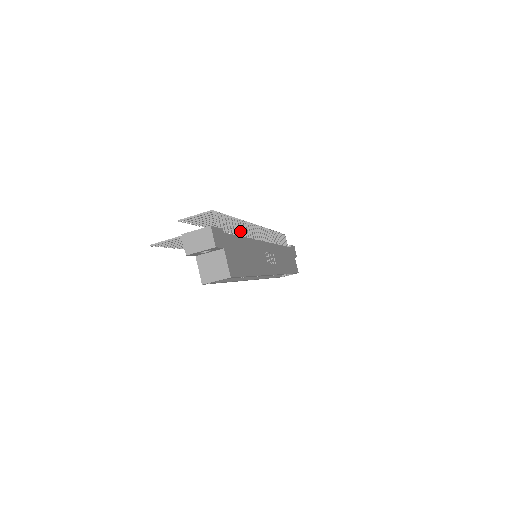
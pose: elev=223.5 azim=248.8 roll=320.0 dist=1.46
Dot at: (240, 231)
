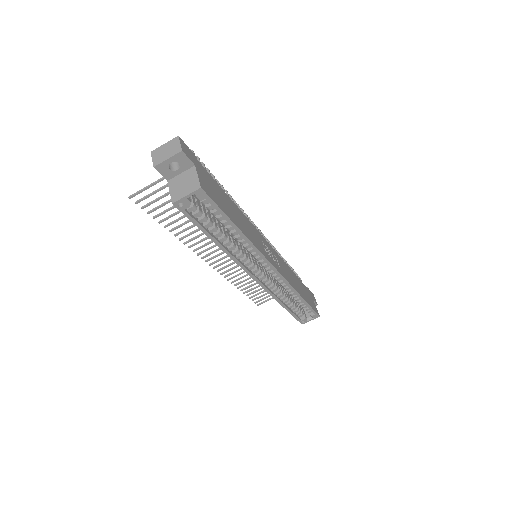
Dot at: occluded
